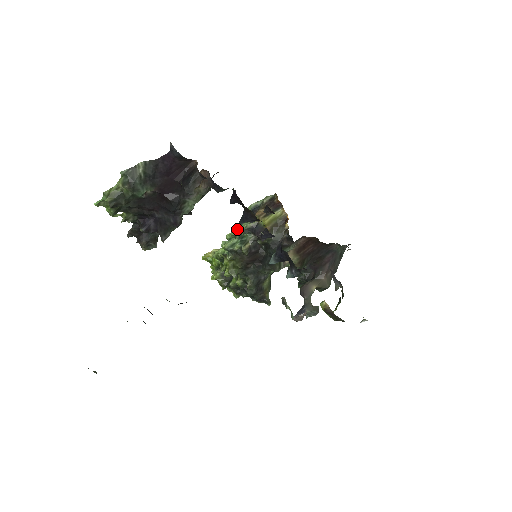
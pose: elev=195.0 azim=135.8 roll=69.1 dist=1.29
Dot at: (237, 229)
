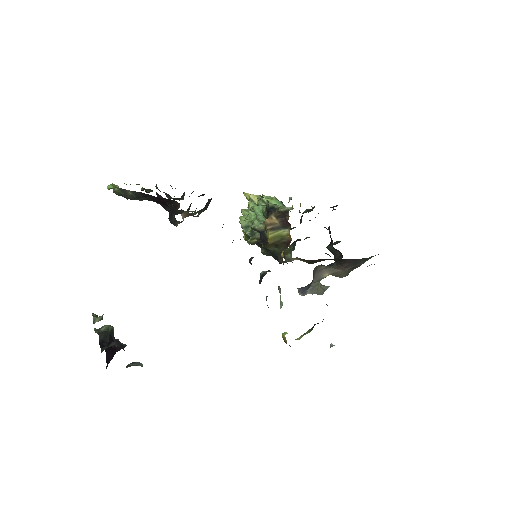
Dot at: (257, 211)
